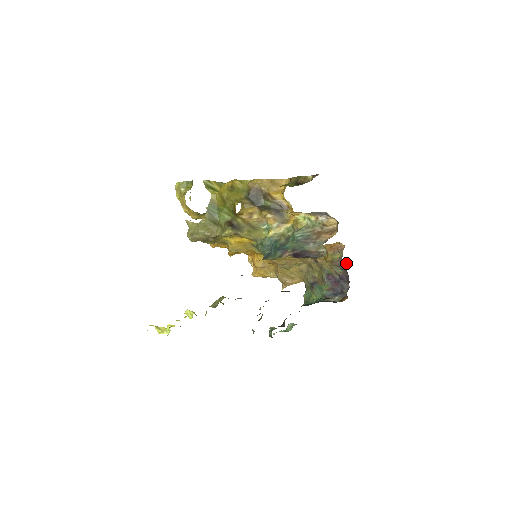
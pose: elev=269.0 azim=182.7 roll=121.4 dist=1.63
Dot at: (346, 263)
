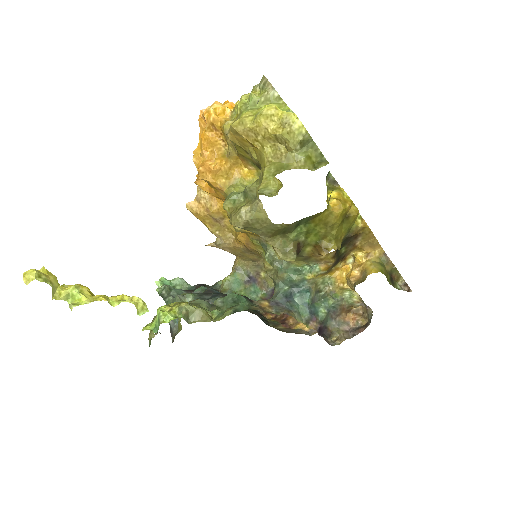
Dot at: occluded
